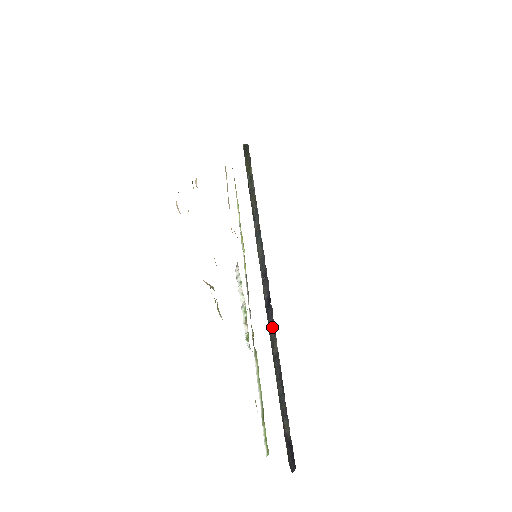
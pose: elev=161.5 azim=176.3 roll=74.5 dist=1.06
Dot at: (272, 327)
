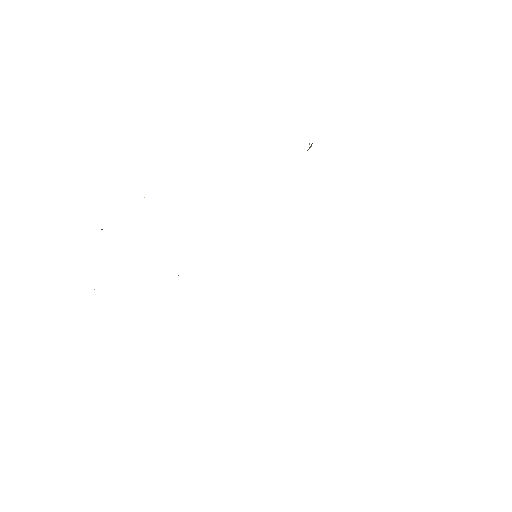
Dot at: occluded
